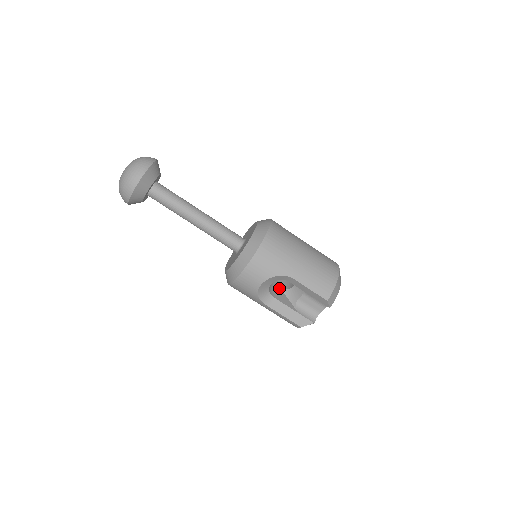
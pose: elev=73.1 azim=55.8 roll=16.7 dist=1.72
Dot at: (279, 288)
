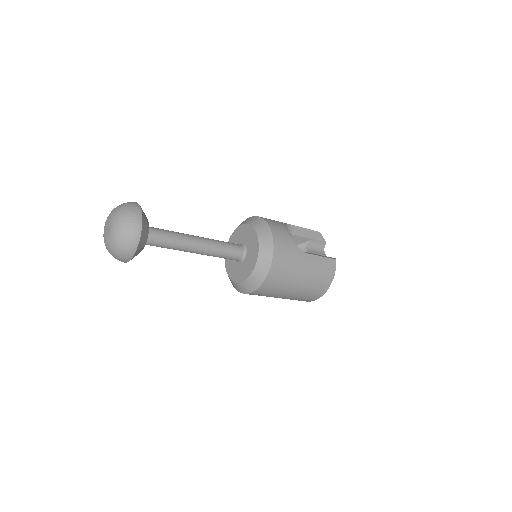
Dot at: occluded
